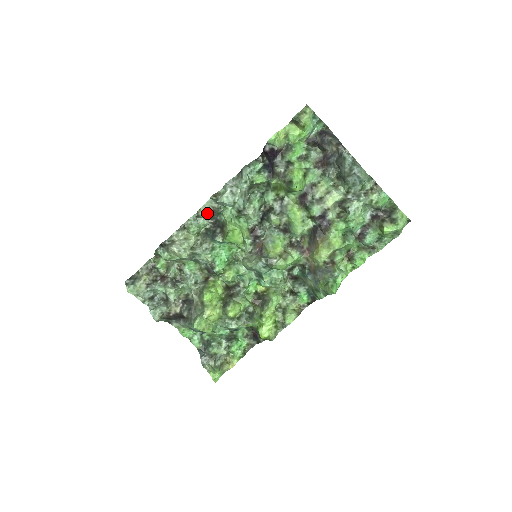
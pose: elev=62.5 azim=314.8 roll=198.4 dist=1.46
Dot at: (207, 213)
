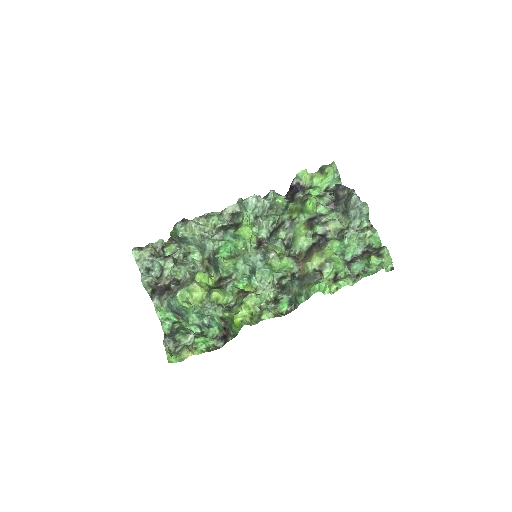
Dot at: (229, 214)
